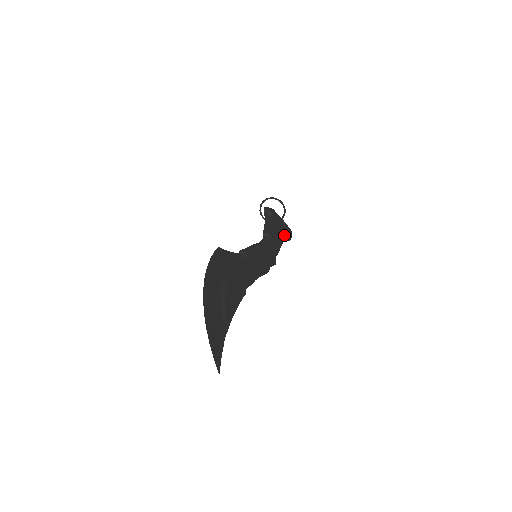
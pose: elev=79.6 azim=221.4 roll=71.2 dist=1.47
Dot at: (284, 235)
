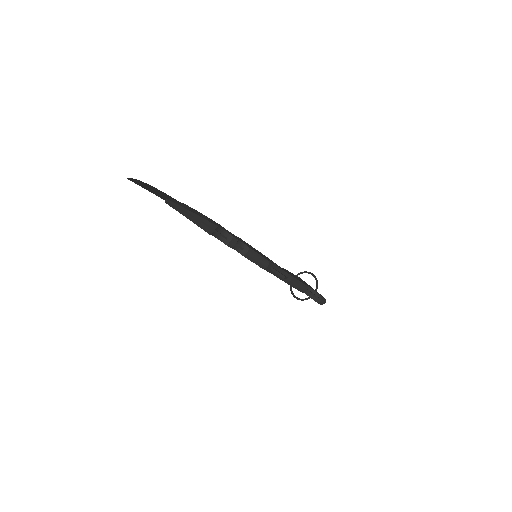
Dot at: (312, 293)
